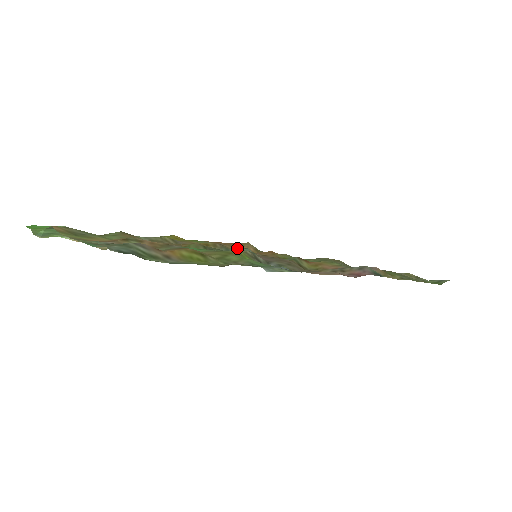
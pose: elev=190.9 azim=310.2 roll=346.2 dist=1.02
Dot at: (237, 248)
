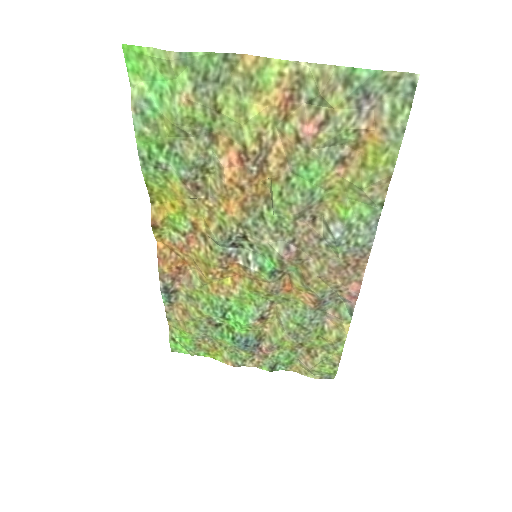
Dot at: (198, 259)
